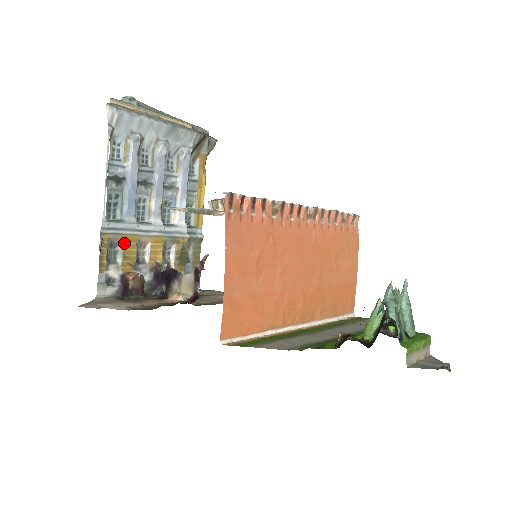
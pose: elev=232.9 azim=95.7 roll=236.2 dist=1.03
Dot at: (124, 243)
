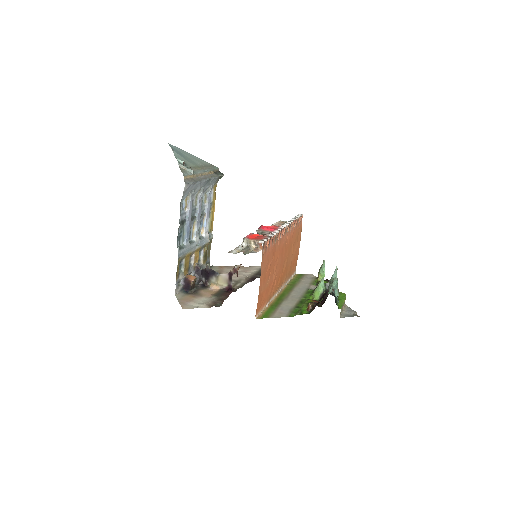
Dot at: (185, 259)
